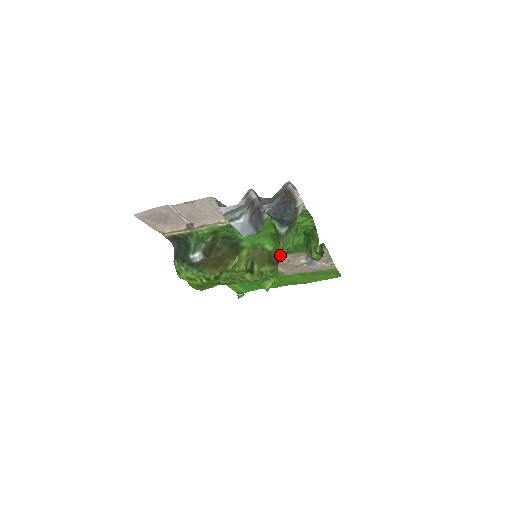
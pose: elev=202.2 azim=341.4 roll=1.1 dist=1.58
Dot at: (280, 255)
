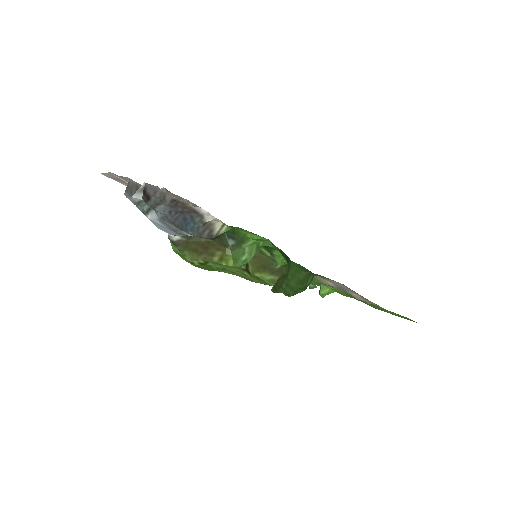
Dot at: occluded
